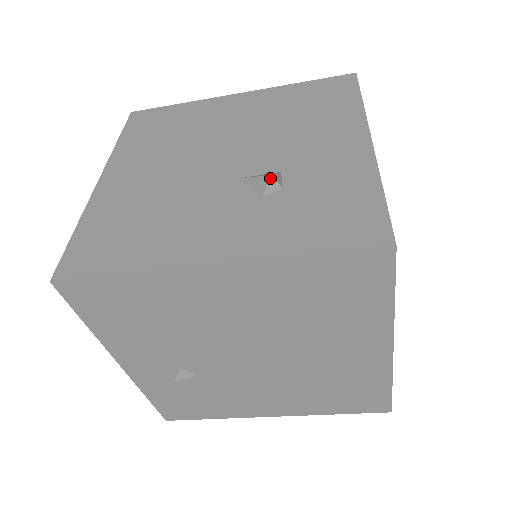
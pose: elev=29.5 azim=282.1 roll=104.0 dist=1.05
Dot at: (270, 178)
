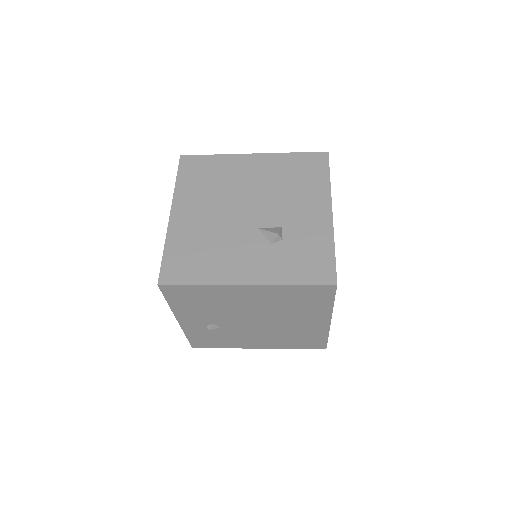
Dot at: (277, 235)
